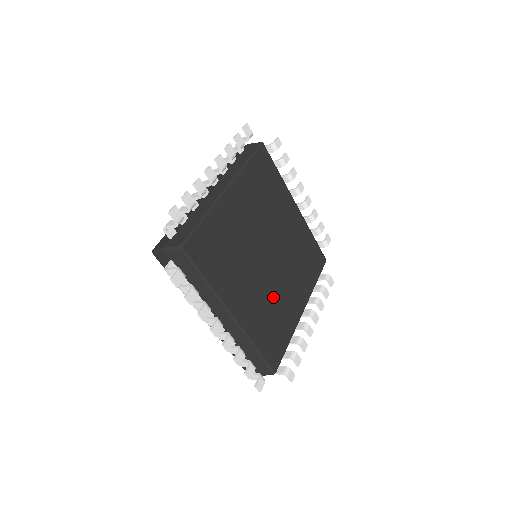
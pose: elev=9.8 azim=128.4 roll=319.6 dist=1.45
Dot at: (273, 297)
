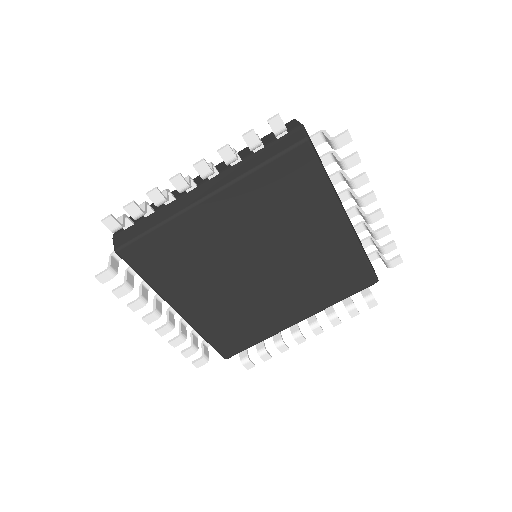
Dot at: (249, 305)
